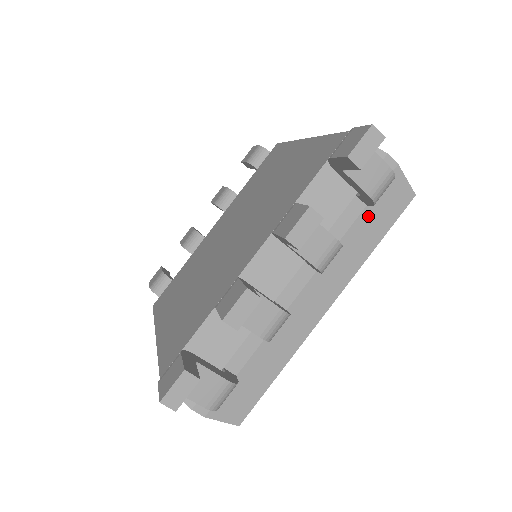
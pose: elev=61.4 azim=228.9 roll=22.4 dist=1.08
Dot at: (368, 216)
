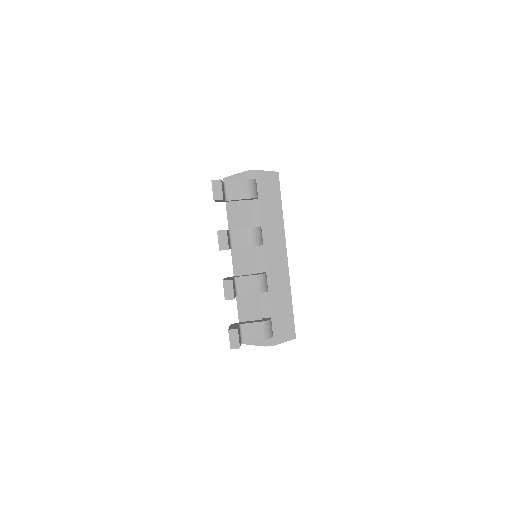
Dot at: (264, 202)
